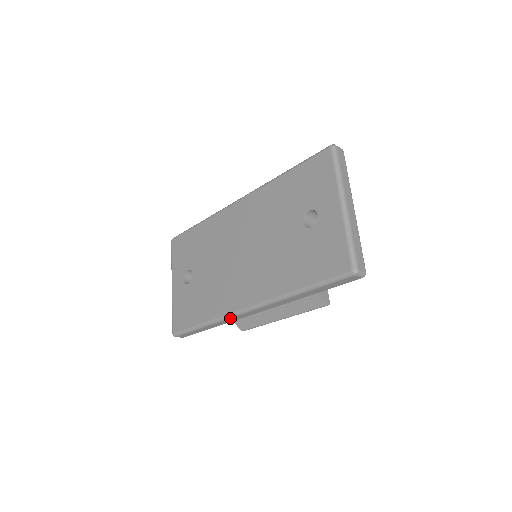
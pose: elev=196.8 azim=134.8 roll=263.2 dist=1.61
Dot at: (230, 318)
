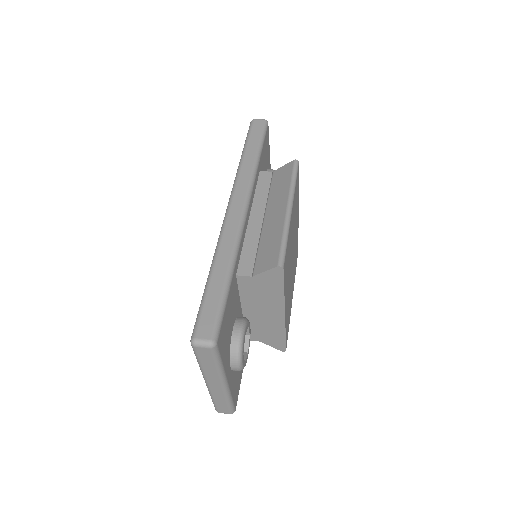
Dot at: occluded
